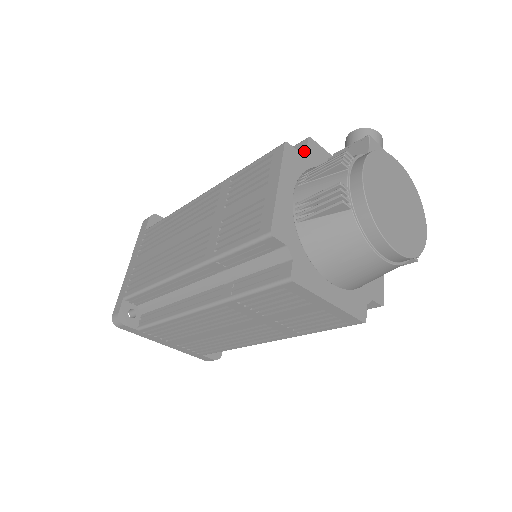
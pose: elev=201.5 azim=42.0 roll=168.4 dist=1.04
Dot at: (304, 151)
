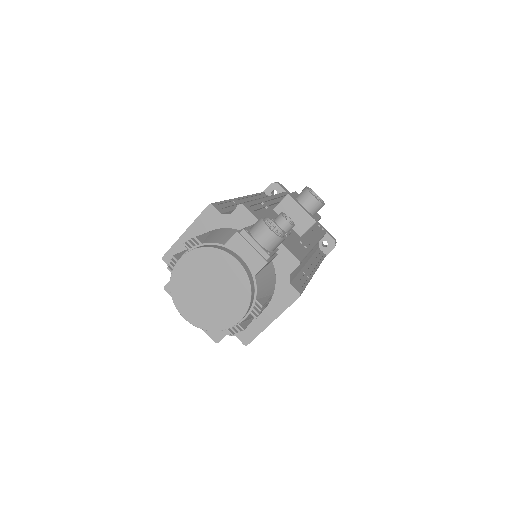
Dot at: (227, 214)
